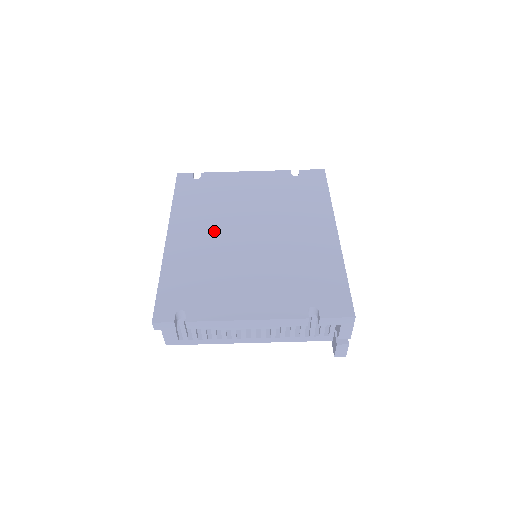
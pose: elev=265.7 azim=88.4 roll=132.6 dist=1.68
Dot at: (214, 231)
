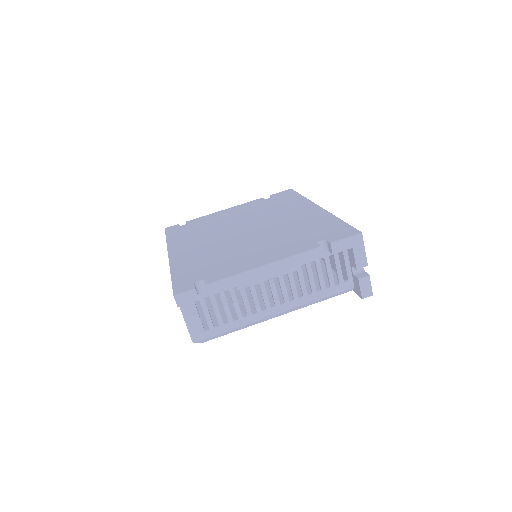
Dot at: (211, 239)
